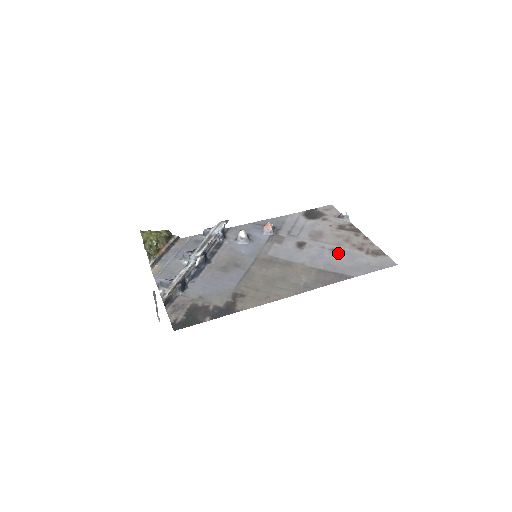
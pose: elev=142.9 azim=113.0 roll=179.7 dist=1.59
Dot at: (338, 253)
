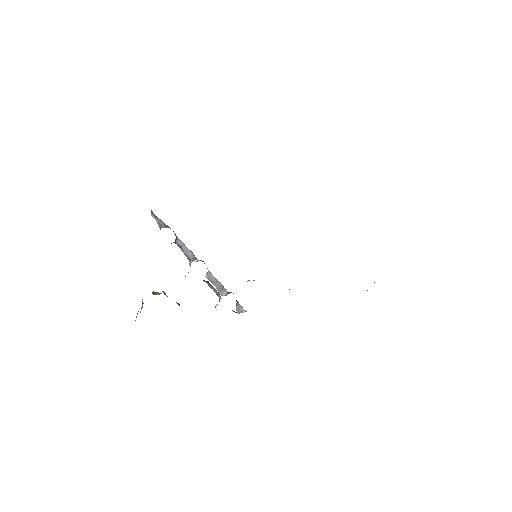
Dot at: occluded
